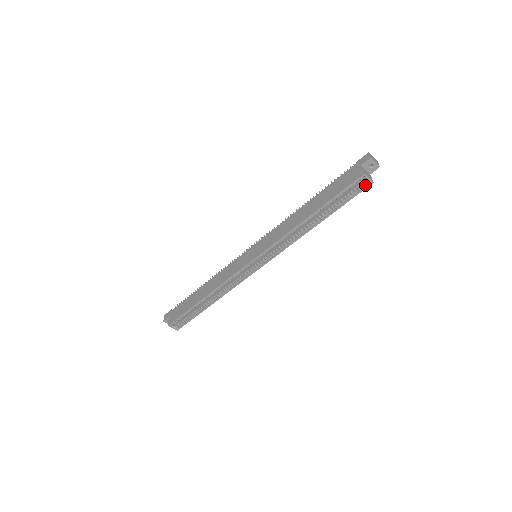
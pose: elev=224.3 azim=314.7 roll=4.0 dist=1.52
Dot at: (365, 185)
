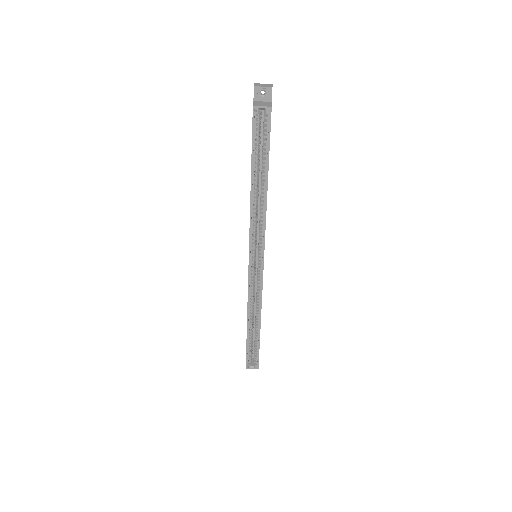
Dot at: (268, 116)
